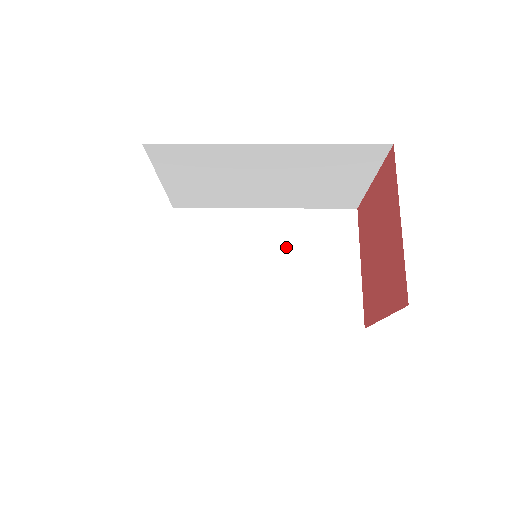
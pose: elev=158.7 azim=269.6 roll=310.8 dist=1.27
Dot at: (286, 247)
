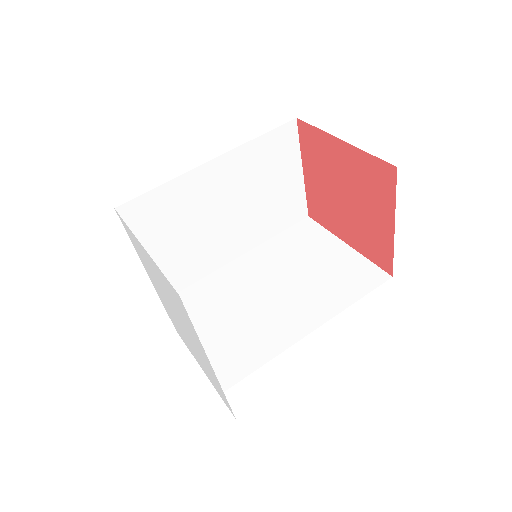
Dot at: (241, 187)
